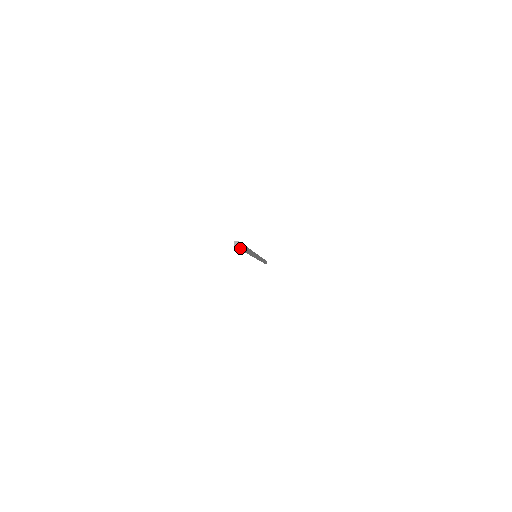
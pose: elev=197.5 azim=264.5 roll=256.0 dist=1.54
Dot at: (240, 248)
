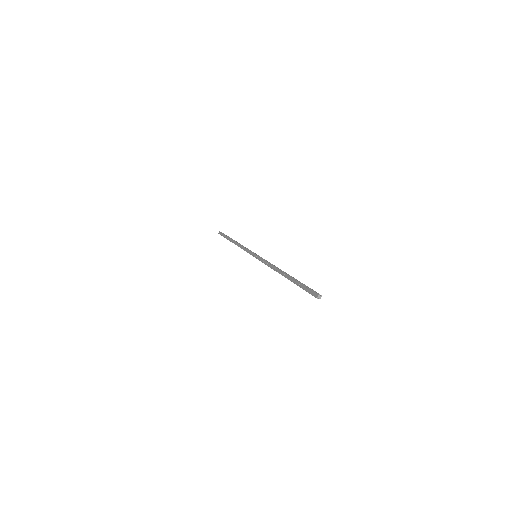
Dot at: (303, 288)
